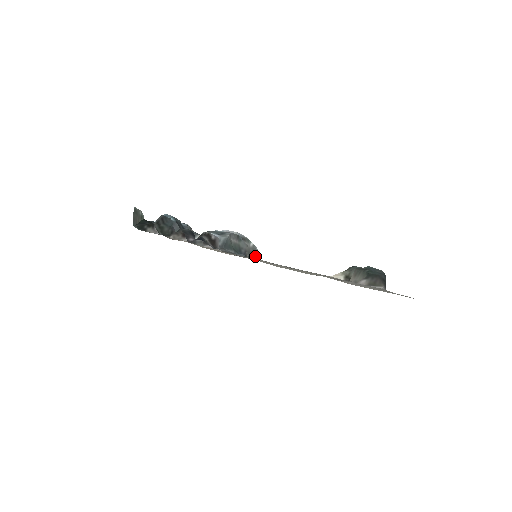
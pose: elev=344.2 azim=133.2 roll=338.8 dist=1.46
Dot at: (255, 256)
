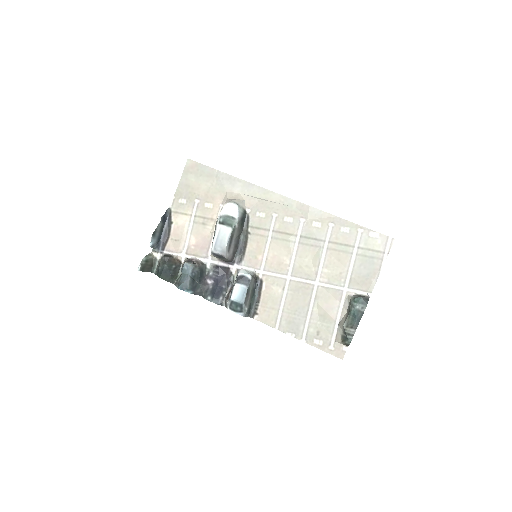
Dot at: (243, 220)
